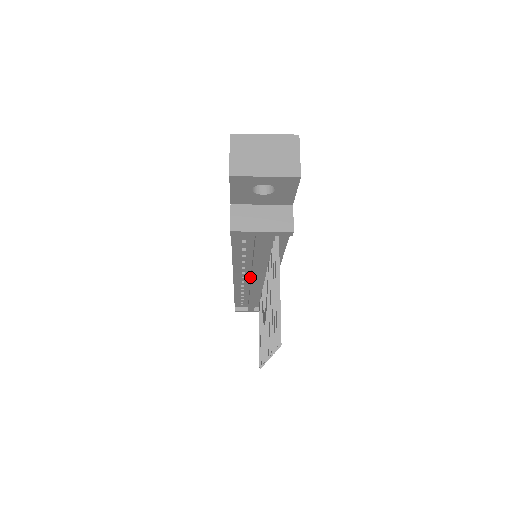
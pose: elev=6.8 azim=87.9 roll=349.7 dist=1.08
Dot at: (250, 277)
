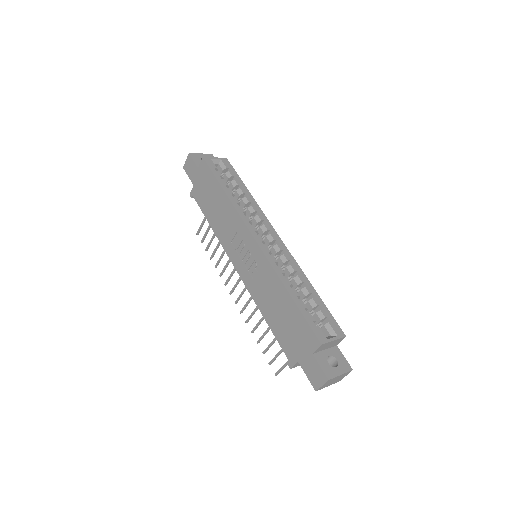
Dot at: occluded
